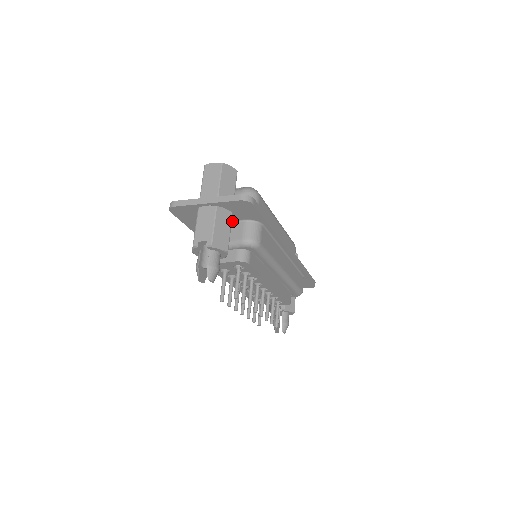
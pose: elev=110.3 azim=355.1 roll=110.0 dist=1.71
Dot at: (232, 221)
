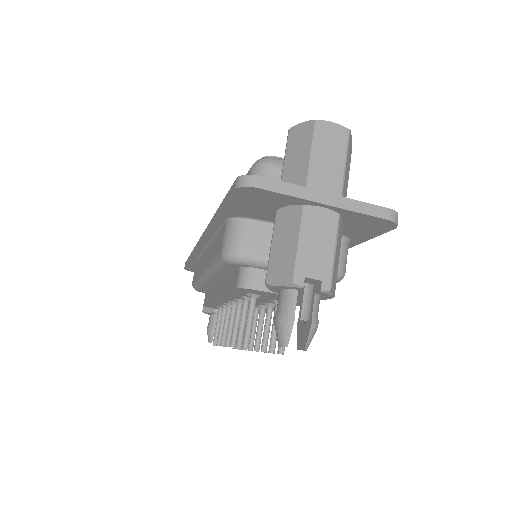
Dot at: occluded
